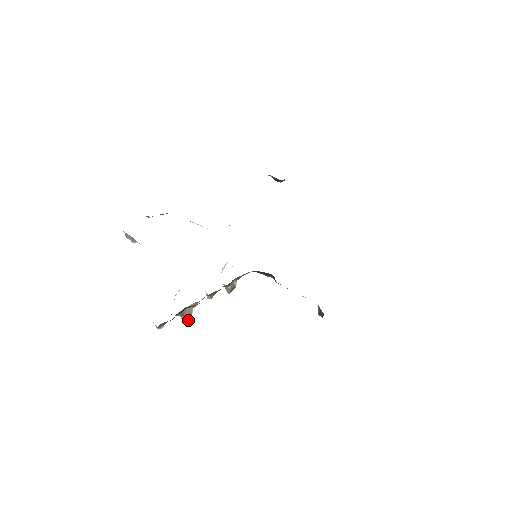
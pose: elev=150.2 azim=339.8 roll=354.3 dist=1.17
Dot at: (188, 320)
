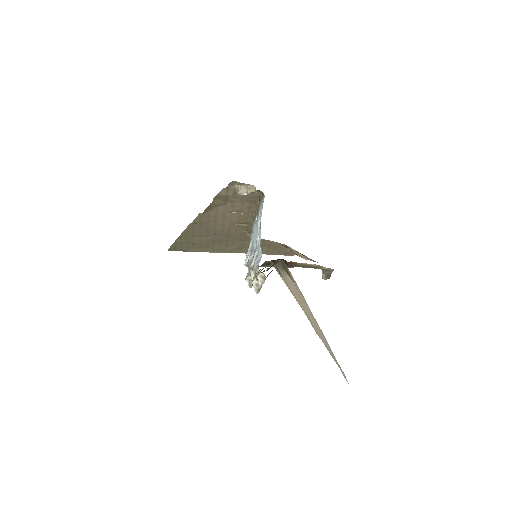
Dot at: occluded
